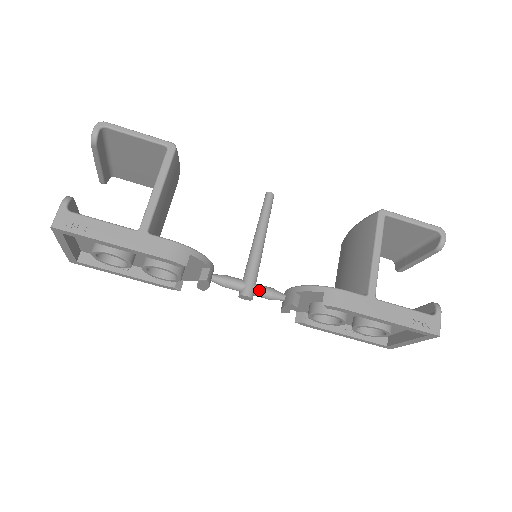
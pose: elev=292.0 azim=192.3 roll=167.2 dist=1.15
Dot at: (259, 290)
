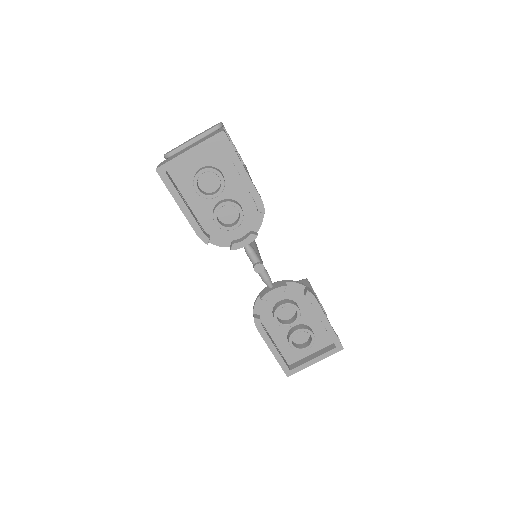
Dot at: occluded
